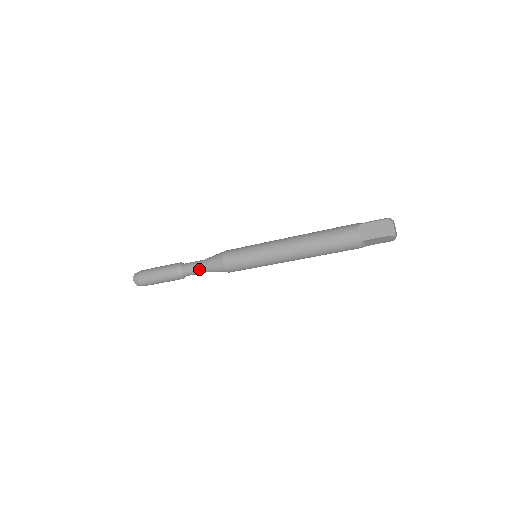
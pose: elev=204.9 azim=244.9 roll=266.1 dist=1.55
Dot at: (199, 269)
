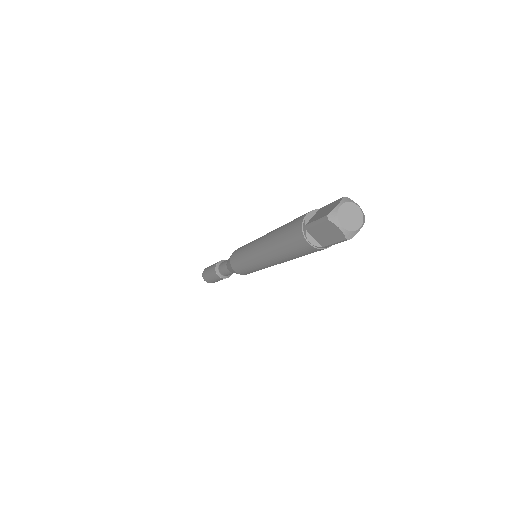
Dot at: (225, 265)
